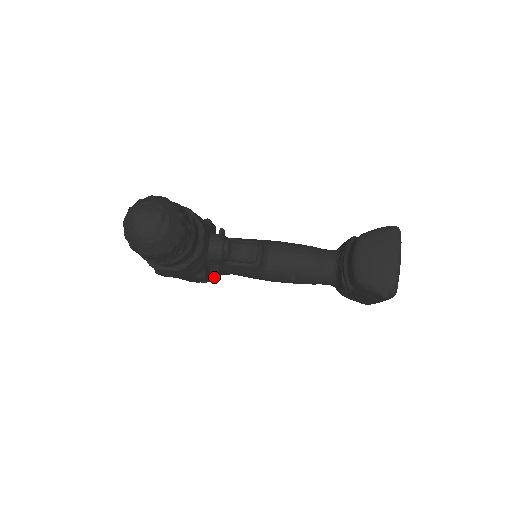
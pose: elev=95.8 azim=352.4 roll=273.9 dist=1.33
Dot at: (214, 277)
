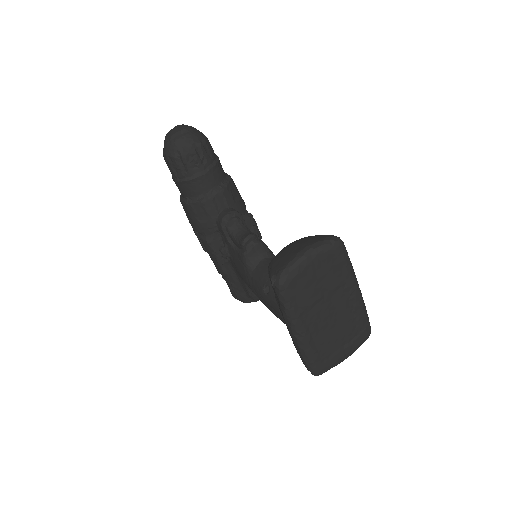
Dot at: (243, 294)
